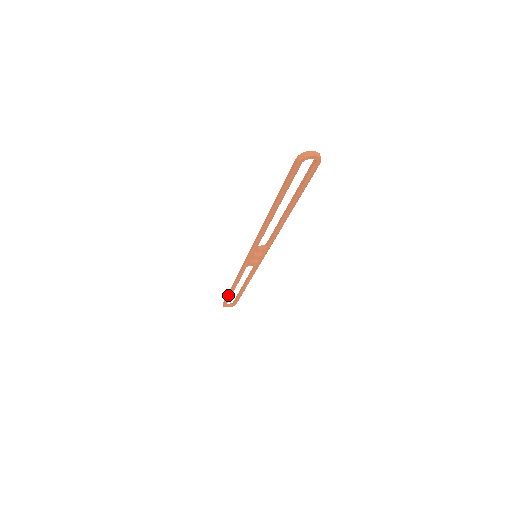
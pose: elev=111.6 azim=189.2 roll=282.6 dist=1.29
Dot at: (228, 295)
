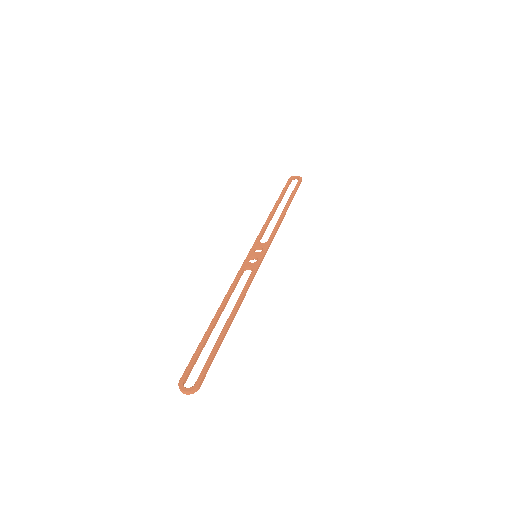
Dot at: occluded
